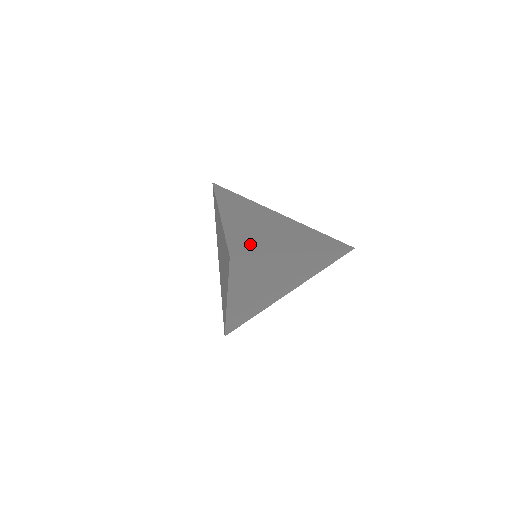
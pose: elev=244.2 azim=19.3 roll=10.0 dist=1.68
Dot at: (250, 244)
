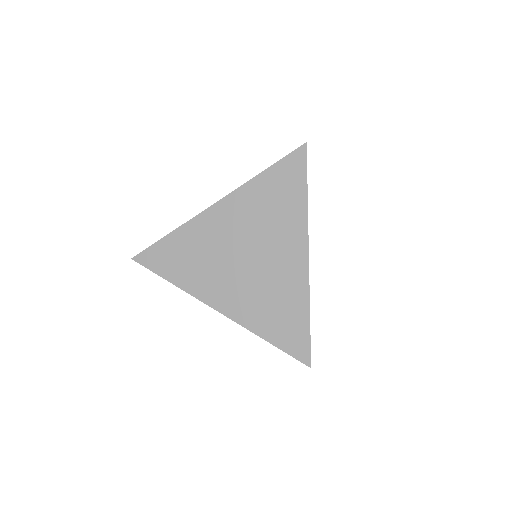
Dot at: occluded
